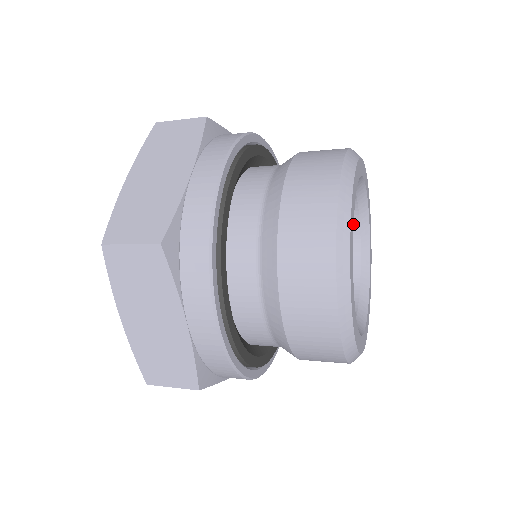
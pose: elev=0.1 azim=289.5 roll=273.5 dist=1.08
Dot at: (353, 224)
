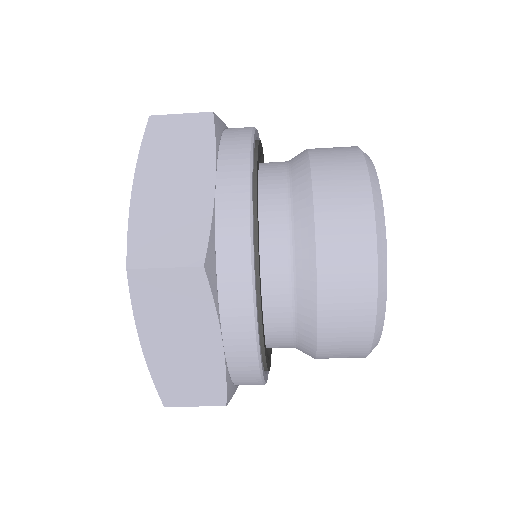
Dot at: occluded
